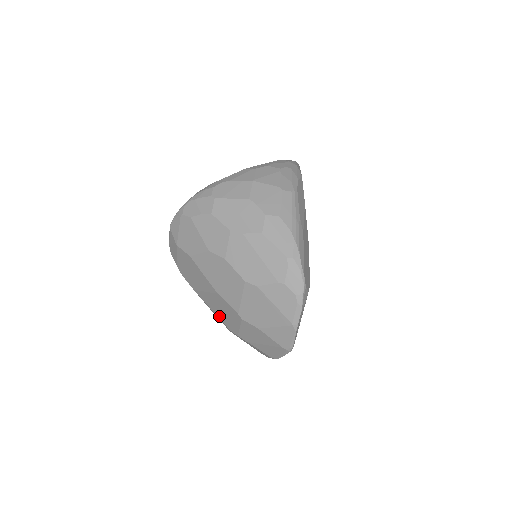
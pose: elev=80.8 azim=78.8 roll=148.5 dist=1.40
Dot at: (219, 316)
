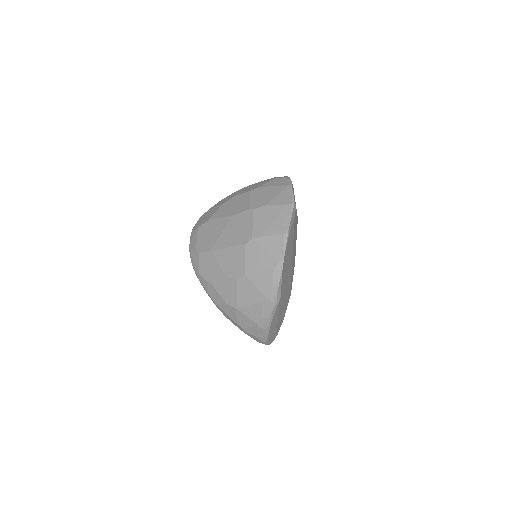
Dot at: (234, 243)
